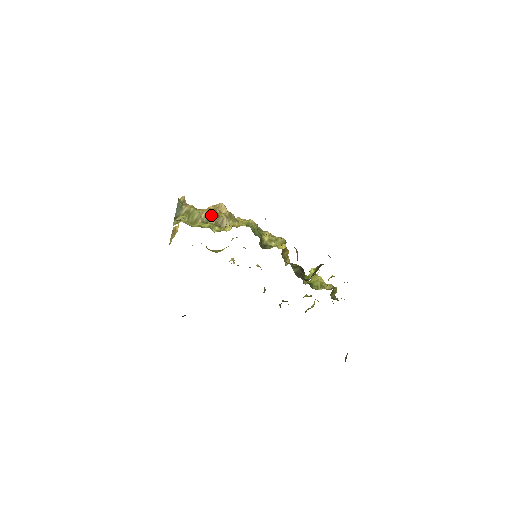
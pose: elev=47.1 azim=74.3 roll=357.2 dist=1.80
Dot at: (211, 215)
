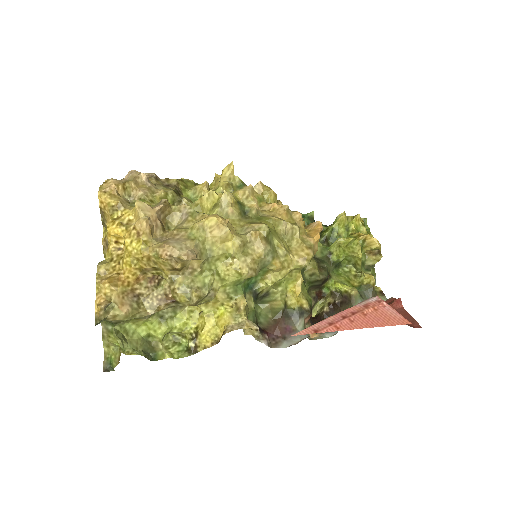
Dot at: (163, 308)
